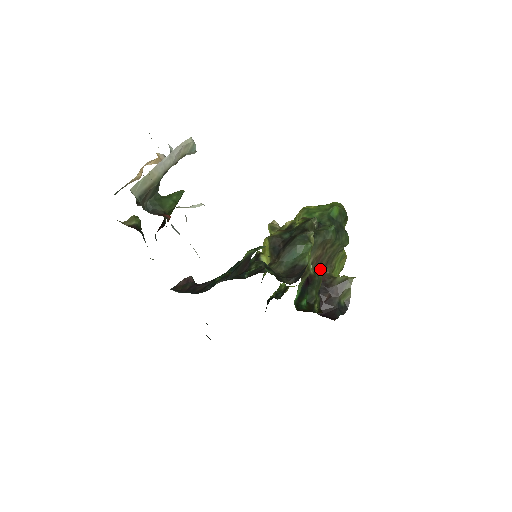
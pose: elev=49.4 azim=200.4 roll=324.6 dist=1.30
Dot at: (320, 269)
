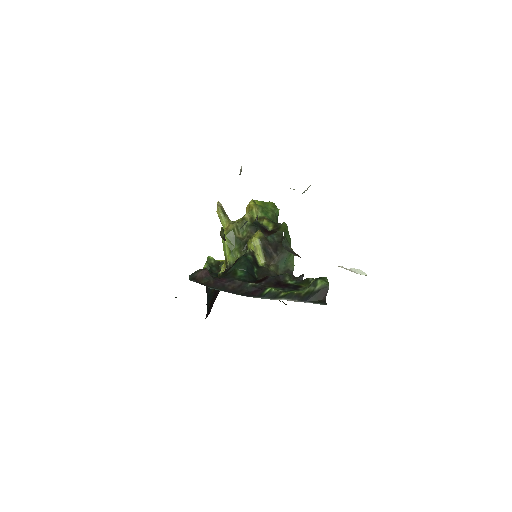
Dot at: occluded
